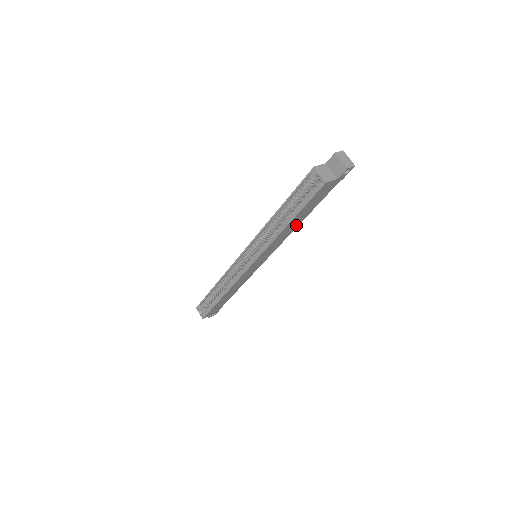
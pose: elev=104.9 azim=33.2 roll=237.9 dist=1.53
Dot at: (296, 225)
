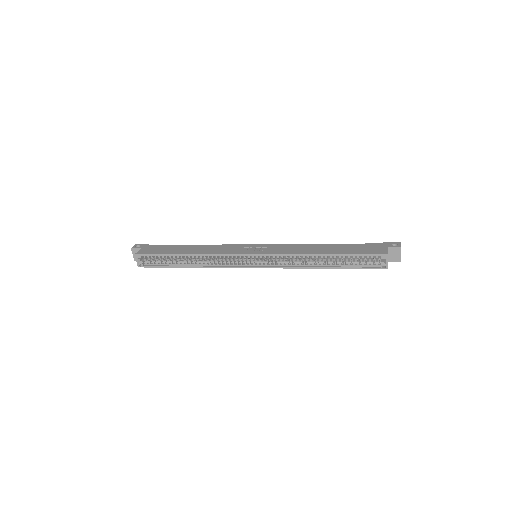
Dot at: occluded
